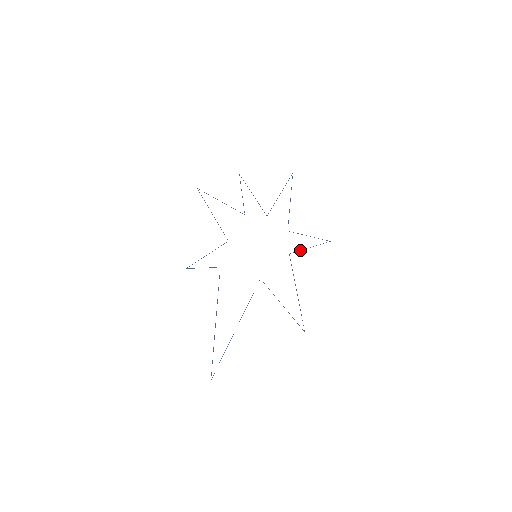
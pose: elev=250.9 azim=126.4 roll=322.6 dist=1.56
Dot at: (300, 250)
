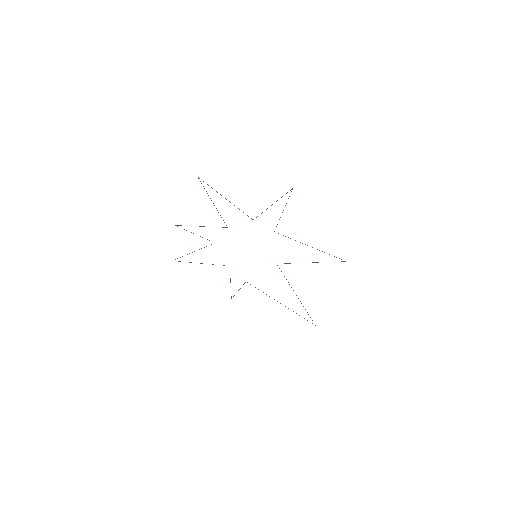
Dot at: occluded
